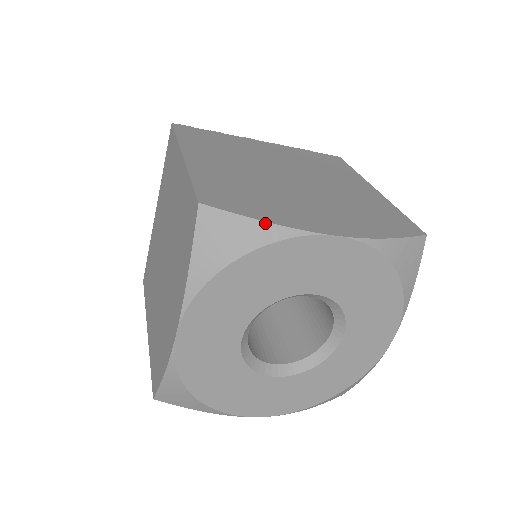
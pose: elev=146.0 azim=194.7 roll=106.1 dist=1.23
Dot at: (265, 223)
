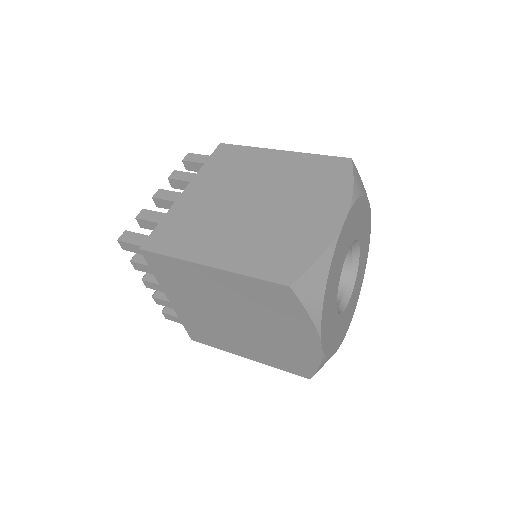
Dot at: (322, 256)
